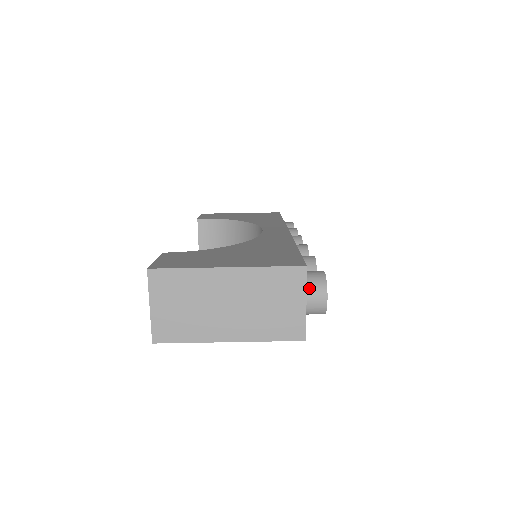
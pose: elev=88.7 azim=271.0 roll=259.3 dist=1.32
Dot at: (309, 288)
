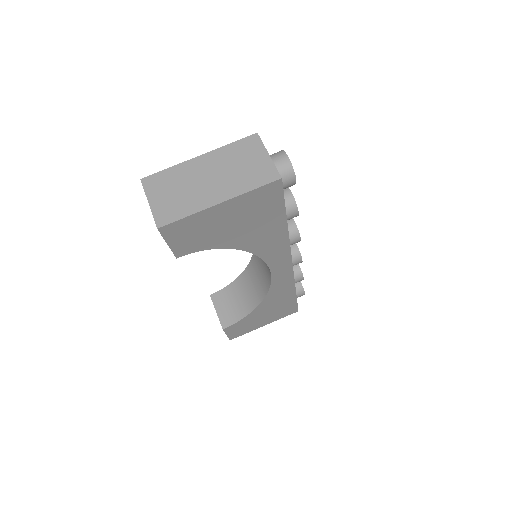
Dot at: (271, 156)
